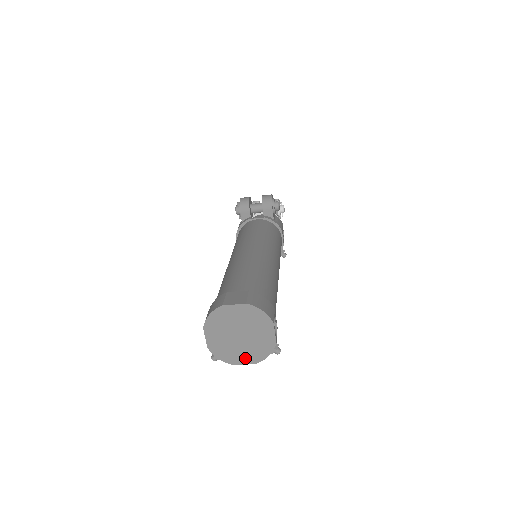
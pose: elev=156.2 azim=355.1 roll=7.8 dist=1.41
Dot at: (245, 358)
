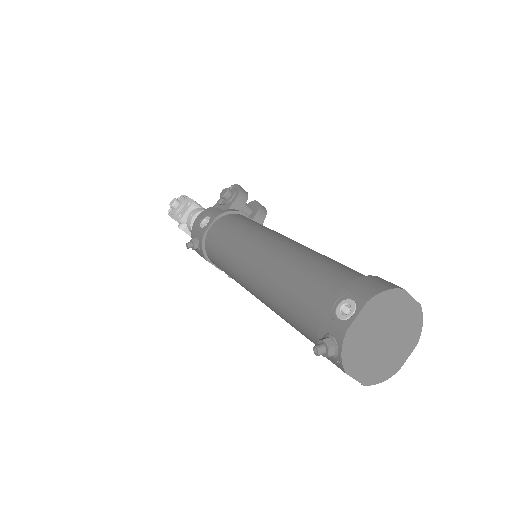
Dot at: (362, 371)
